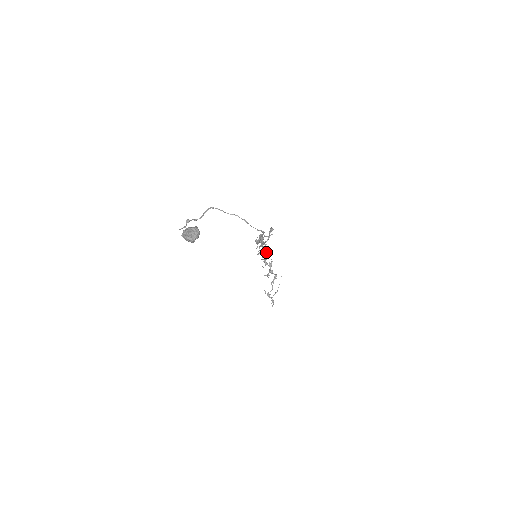
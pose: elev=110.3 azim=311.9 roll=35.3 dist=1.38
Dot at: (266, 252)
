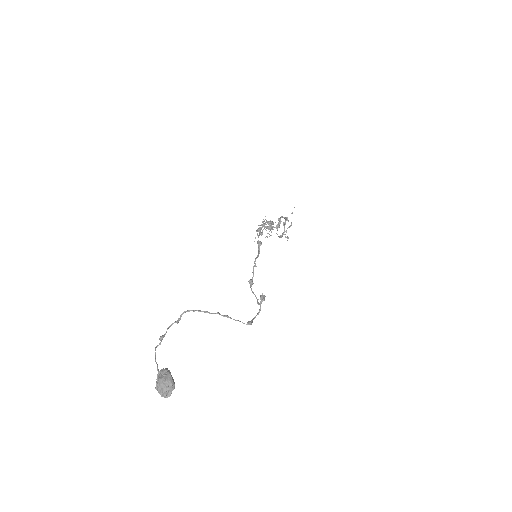
Dot at: (269, 229)
